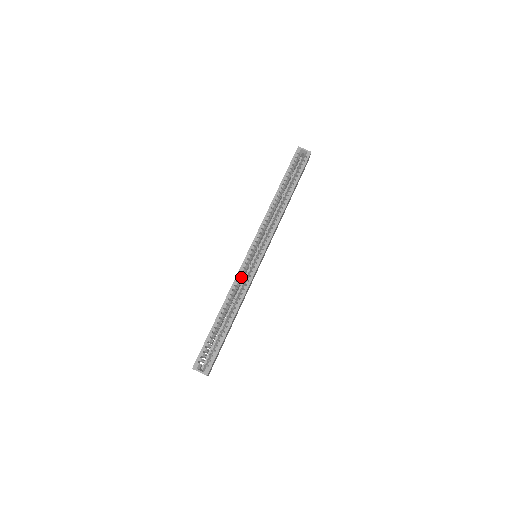
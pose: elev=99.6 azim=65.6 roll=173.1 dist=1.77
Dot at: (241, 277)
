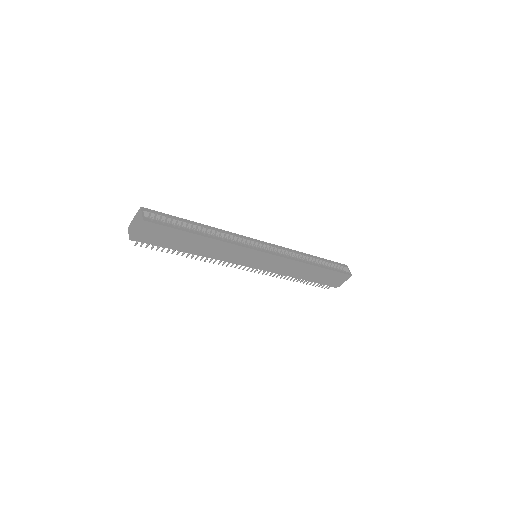
Dot at: (237, 240)
